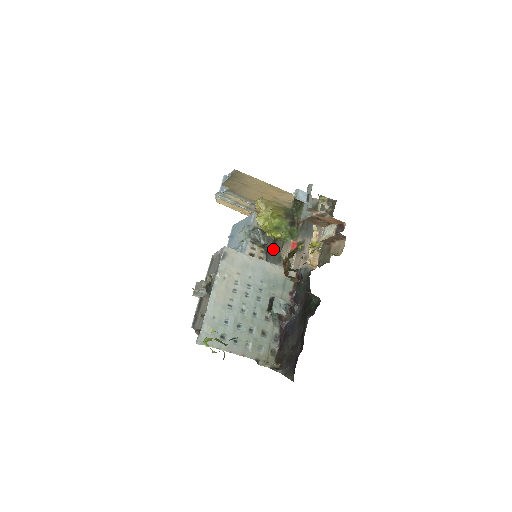
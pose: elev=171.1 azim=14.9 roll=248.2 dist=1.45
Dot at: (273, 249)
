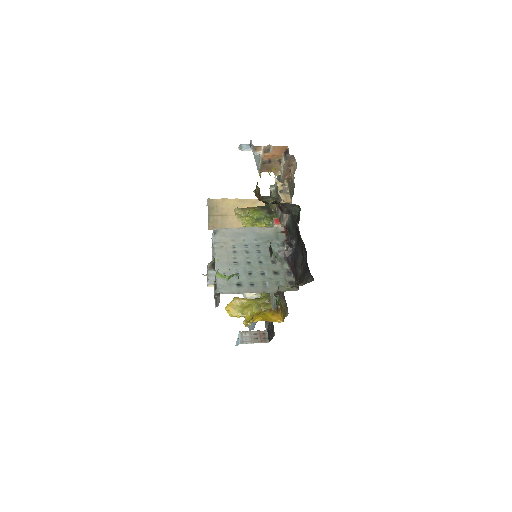
Dot at: occluded
